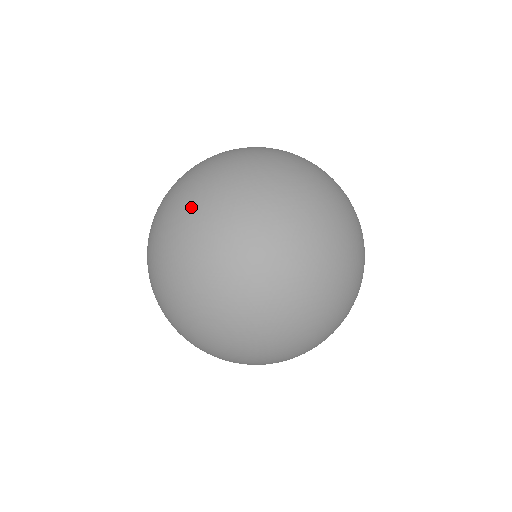
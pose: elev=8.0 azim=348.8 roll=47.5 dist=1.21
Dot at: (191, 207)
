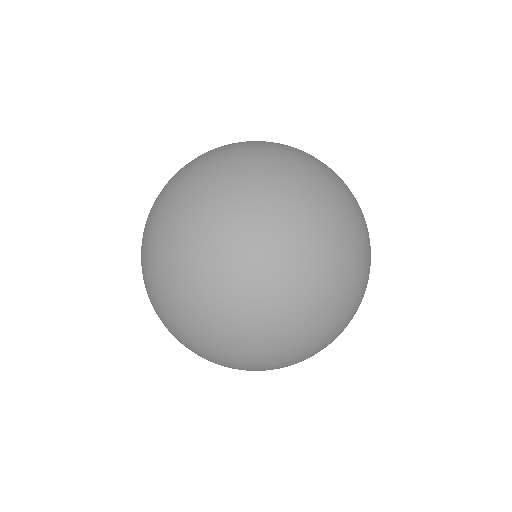
Dot at: (177, 175)
